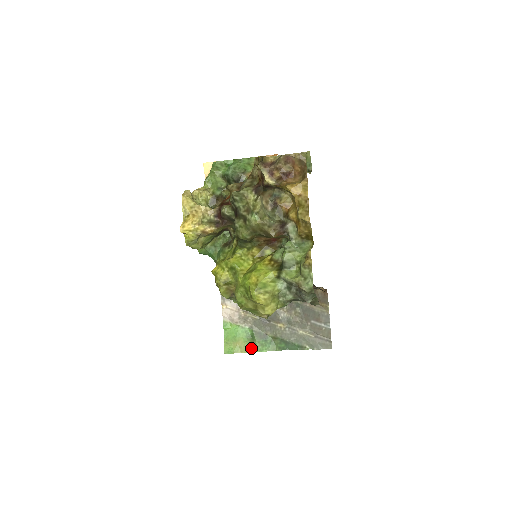
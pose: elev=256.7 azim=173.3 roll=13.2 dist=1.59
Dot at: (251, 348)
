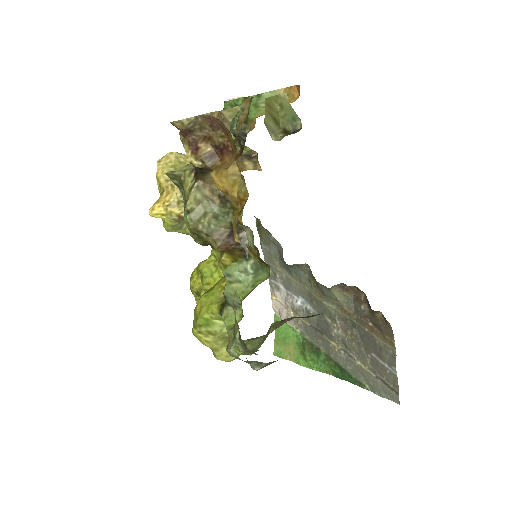
Dot at: (300, 359)
